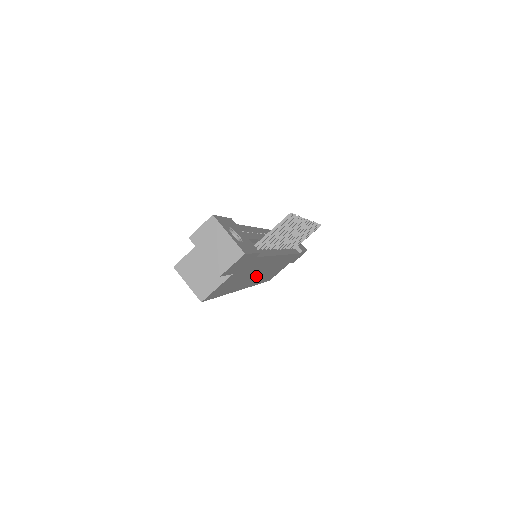
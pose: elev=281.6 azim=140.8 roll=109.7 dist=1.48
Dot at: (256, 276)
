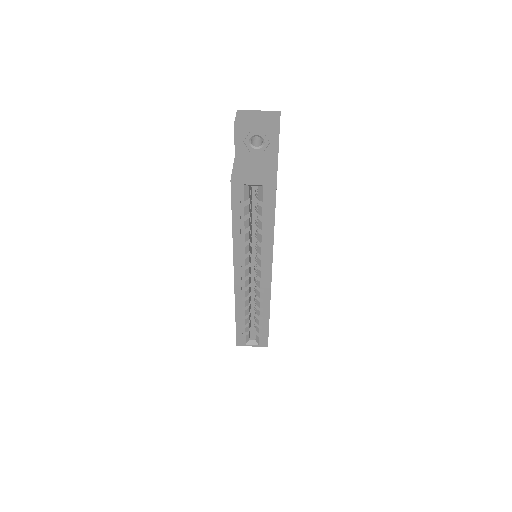
Dot at: occluded
